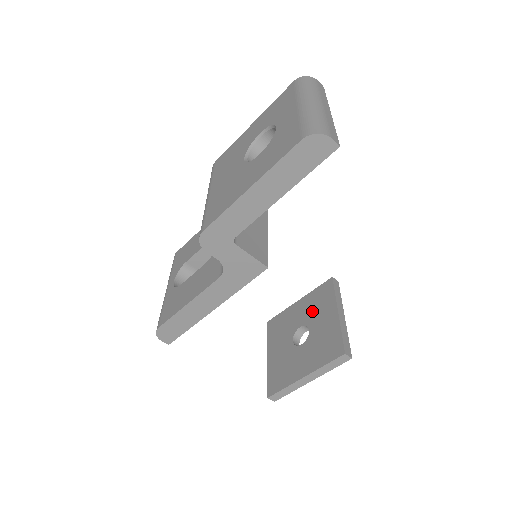
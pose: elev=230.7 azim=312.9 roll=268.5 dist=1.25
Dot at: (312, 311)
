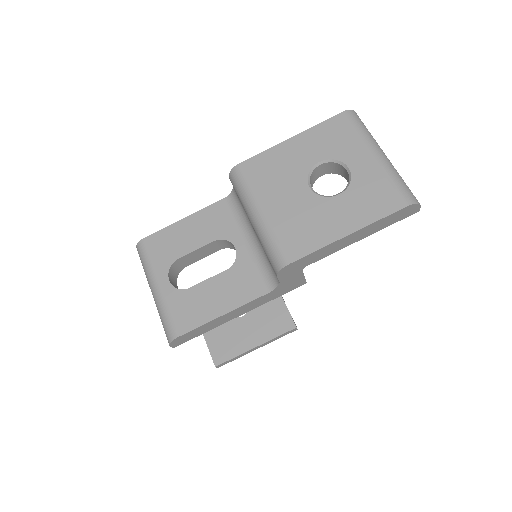
Dot at: occluded
